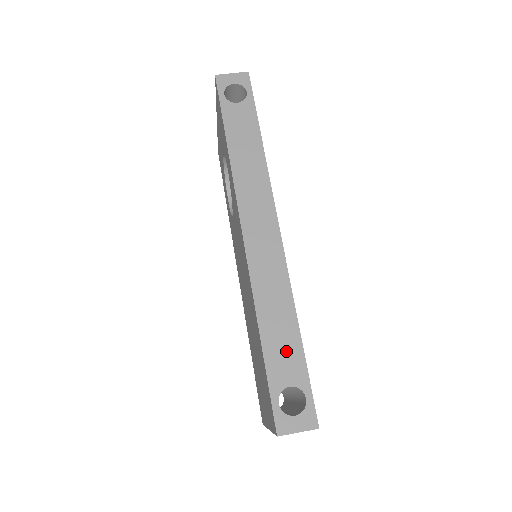
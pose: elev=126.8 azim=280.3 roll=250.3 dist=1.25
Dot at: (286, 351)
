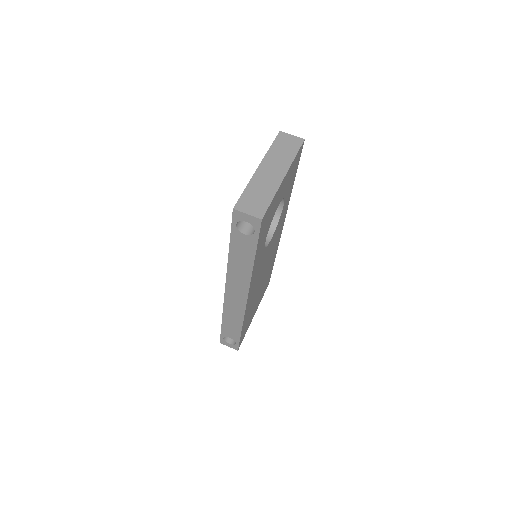
Dot at: (232, 331)
